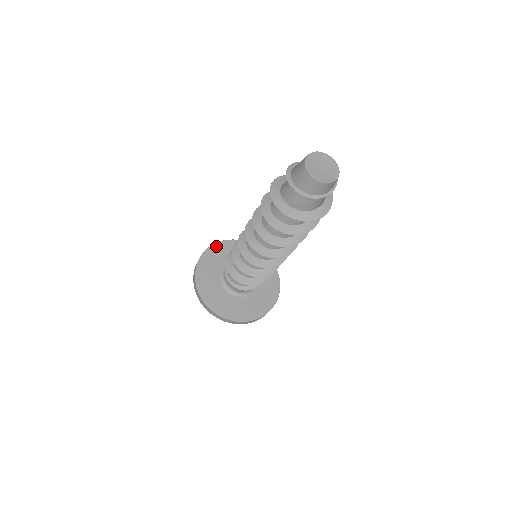
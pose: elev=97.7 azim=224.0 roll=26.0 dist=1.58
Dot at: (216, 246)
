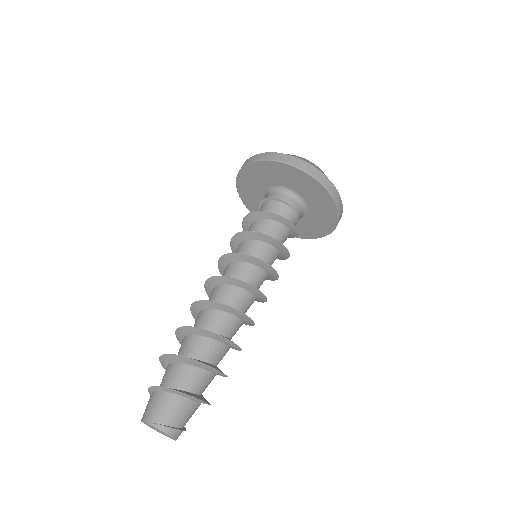
Dot at: (266, 163)
